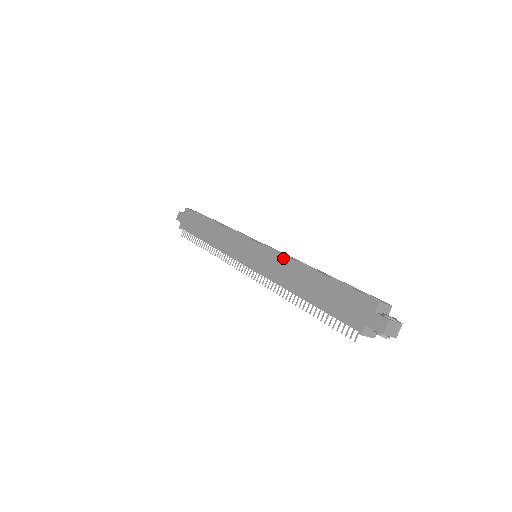
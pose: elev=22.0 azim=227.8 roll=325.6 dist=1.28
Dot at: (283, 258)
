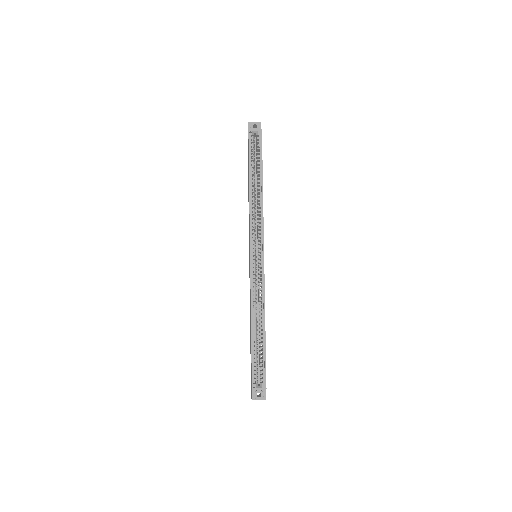
Dot at: (250, 294)
